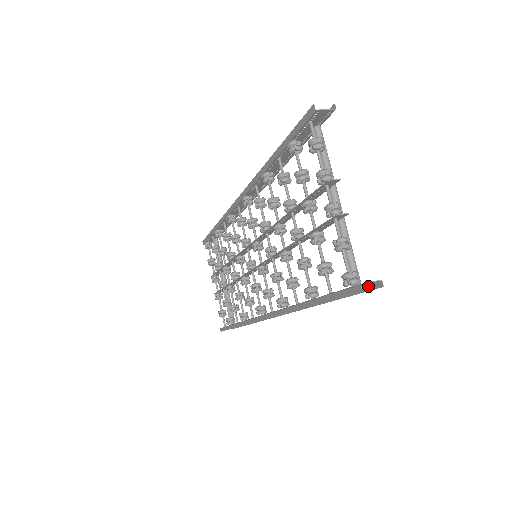
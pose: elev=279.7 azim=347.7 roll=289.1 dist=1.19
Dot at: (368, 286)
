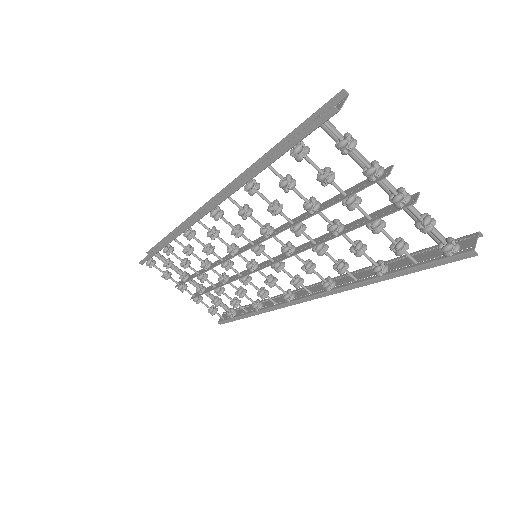
Dot at: (458, 240)
